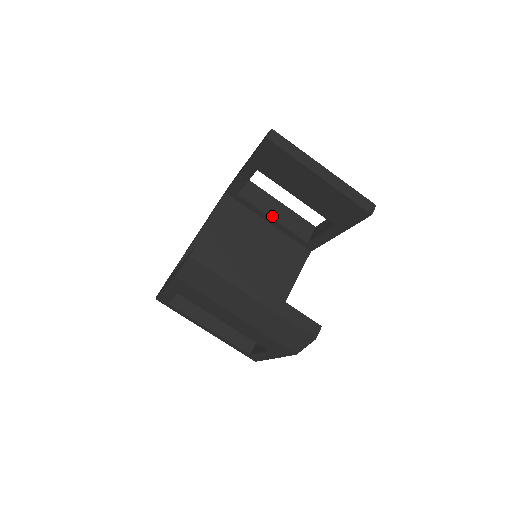
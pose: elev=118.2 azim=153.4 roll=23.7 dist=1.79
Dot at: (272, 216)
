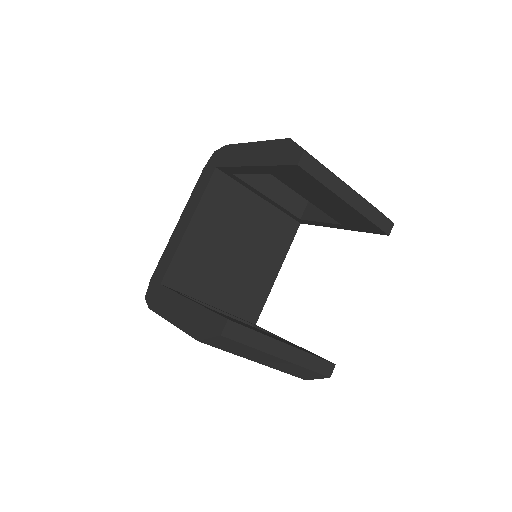
Dot at: (267, 194)
